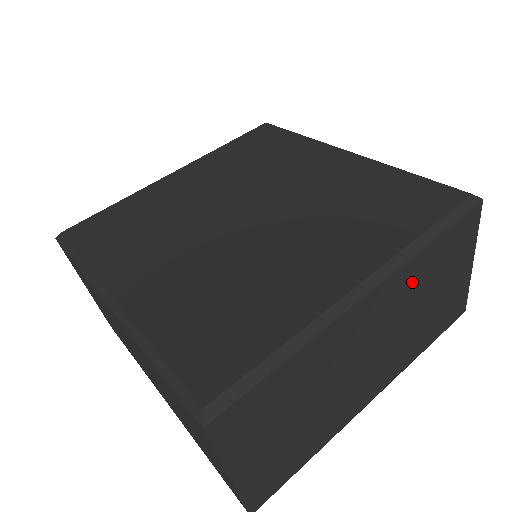
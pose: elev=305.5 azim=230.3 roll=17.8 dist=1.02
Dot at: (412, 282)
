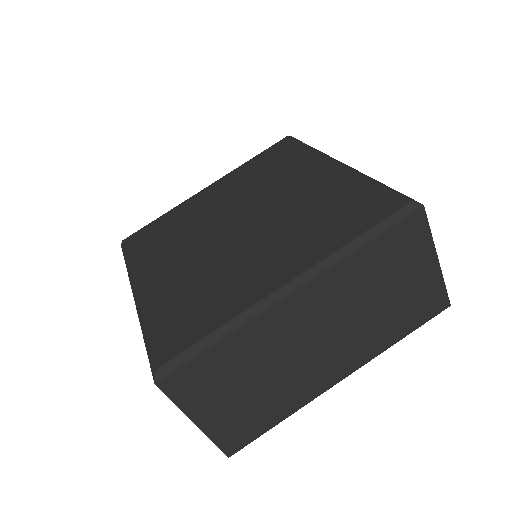
Dot at: (350, 281)
